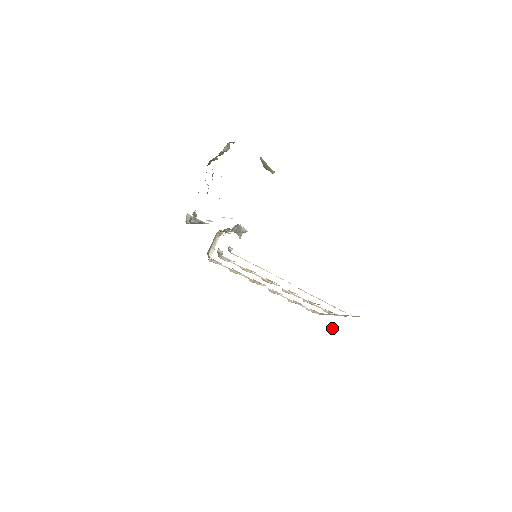
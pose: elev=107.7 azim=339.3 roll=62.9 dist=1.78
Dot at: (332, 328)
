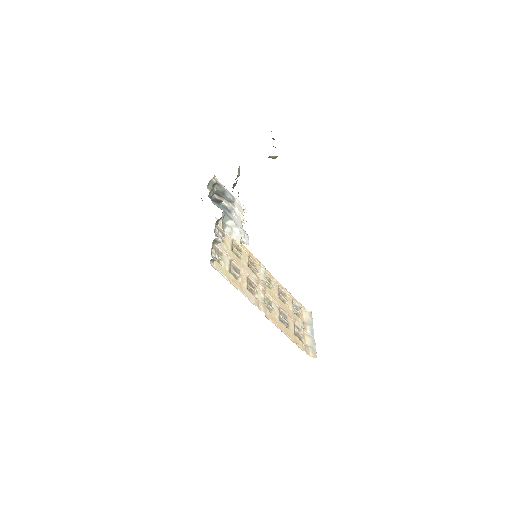
Dot at: occluded
